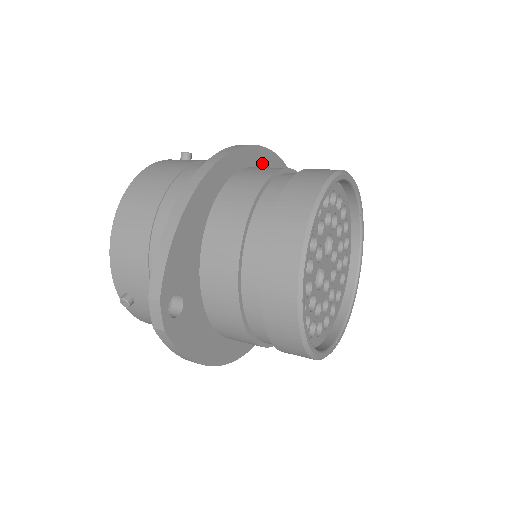
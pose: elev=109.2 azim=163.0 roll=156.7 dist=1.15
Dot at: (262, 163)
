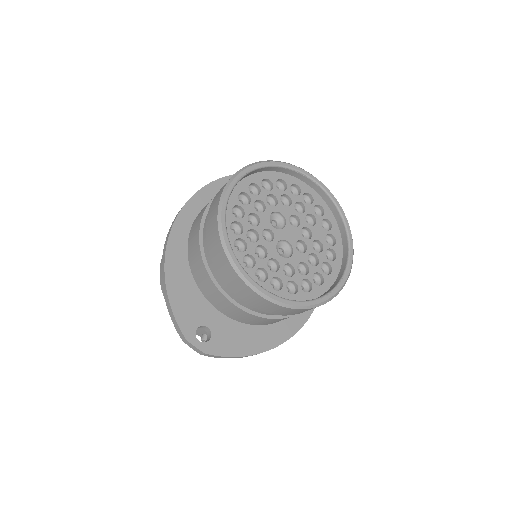
Dot at: occluded
